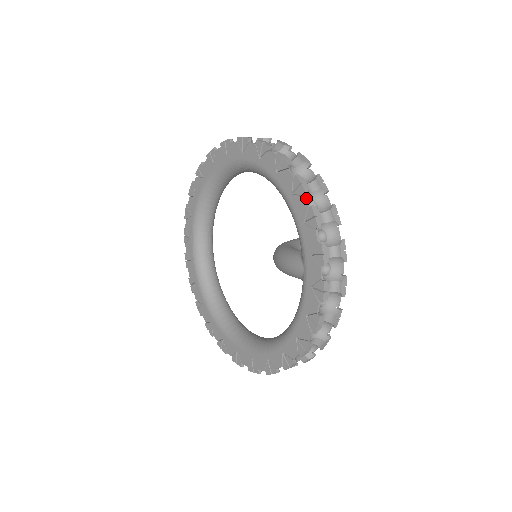
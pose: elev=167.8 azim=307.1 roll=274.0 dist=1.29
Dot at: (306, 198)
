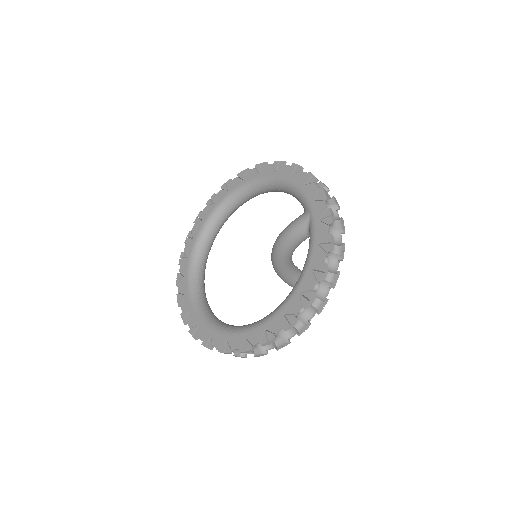
Dot at: occluded
